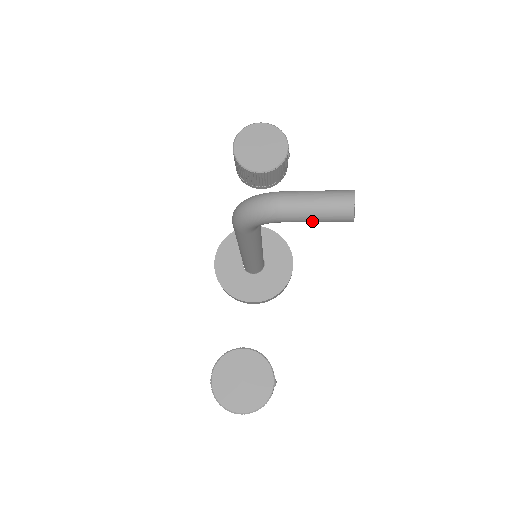
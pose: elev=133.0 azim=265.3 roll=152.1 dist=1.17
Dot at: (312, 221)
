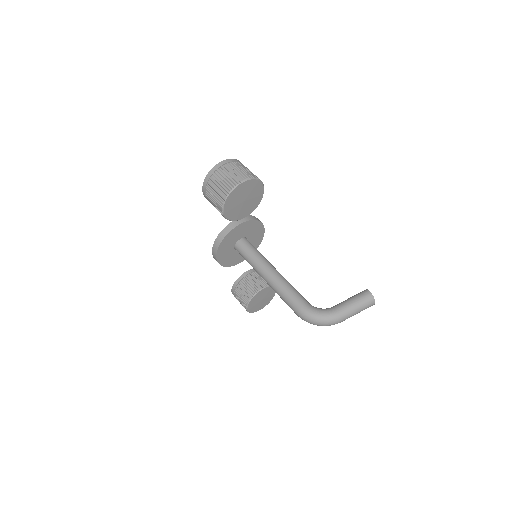
Dot at: occluded
